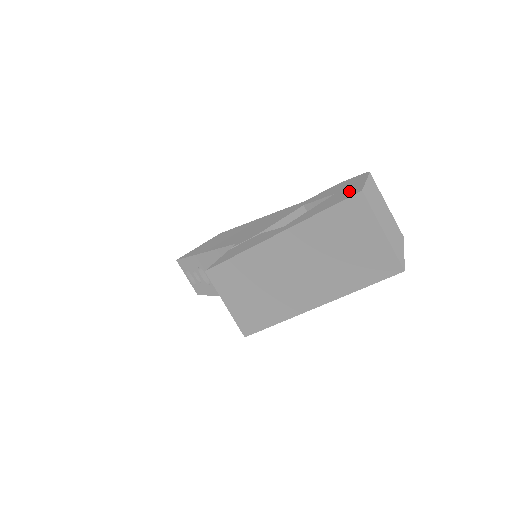
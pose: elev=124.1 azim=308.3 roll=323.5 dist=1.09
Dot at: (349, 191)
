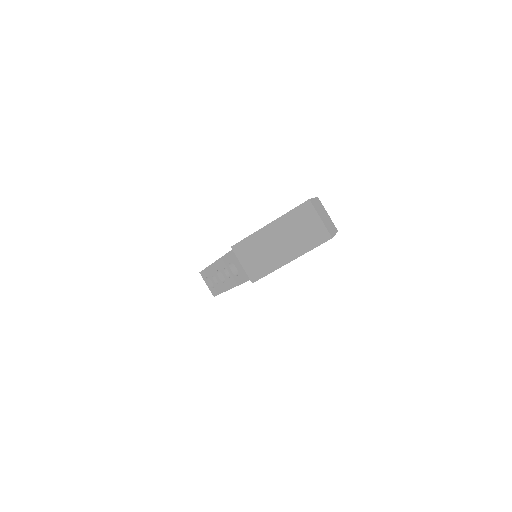
Dot at: occluded
